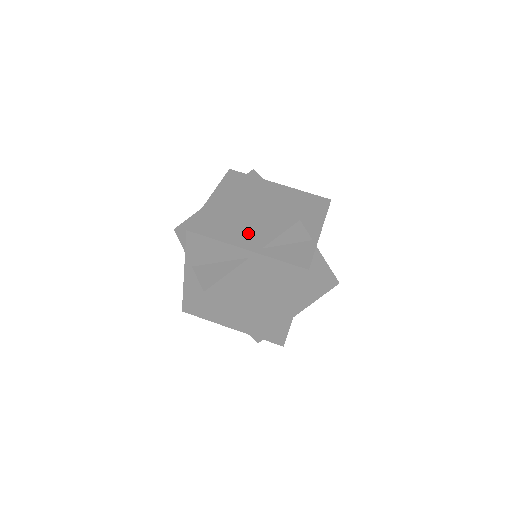
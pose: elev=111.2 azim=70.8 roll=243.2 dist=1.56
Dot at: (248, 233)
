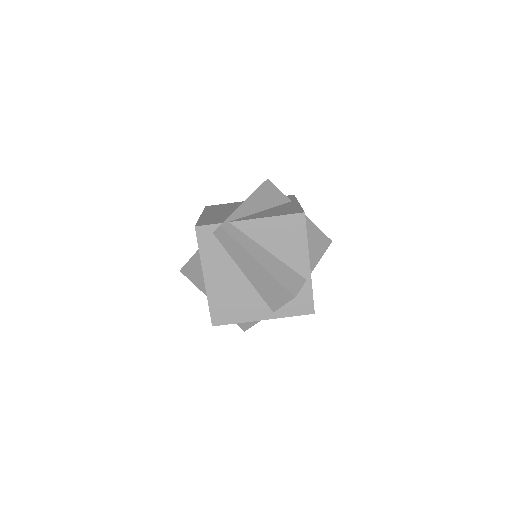
Dot at: (256, 303)
